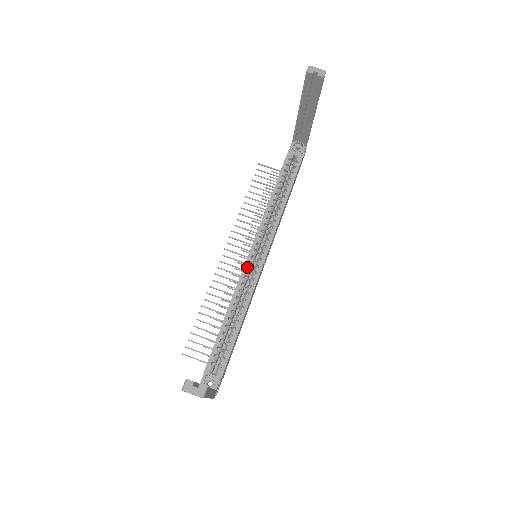
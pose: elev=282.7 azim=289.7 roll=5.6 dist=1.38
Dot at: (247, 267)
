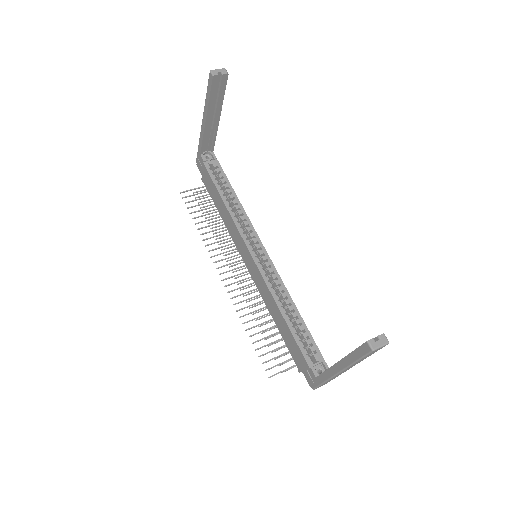
Dot at: (261, 267)
